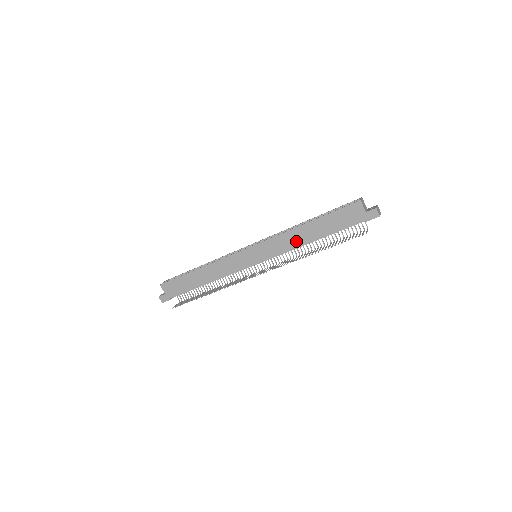
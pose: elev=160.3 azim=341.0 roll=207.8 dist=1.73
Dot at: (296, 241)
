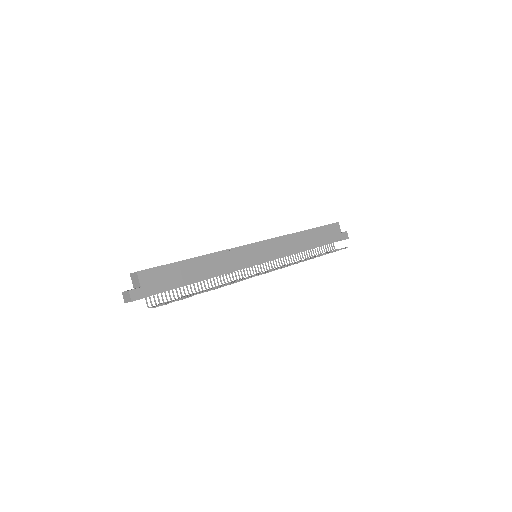
Dot at: (297, 245)
